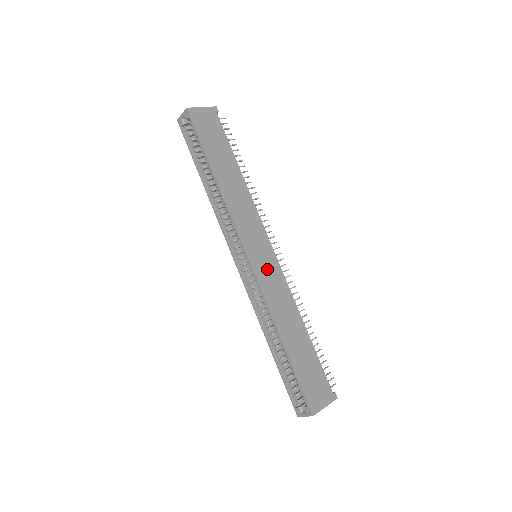
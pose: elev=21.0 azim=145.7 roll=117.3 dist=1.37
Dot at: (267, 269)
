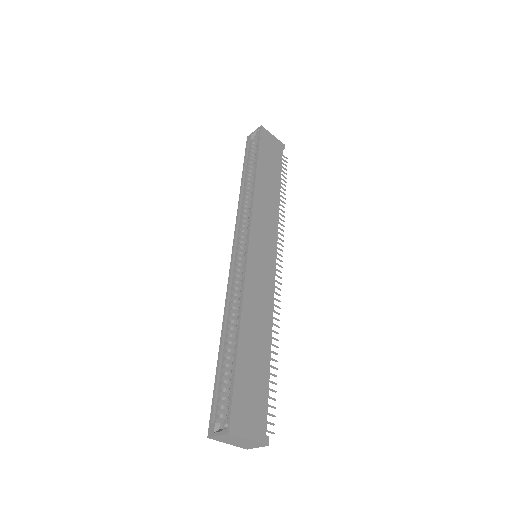
Dot at: (261, 266)
